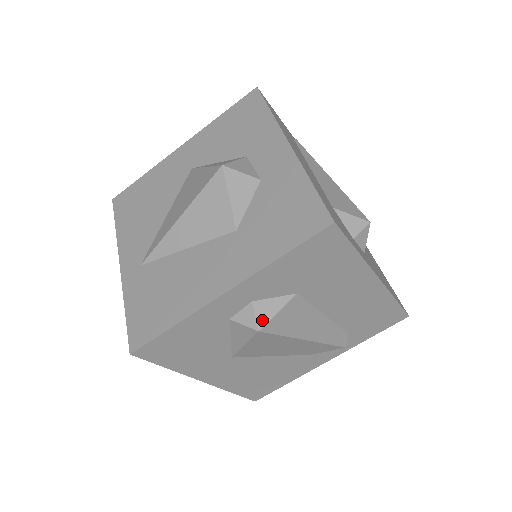
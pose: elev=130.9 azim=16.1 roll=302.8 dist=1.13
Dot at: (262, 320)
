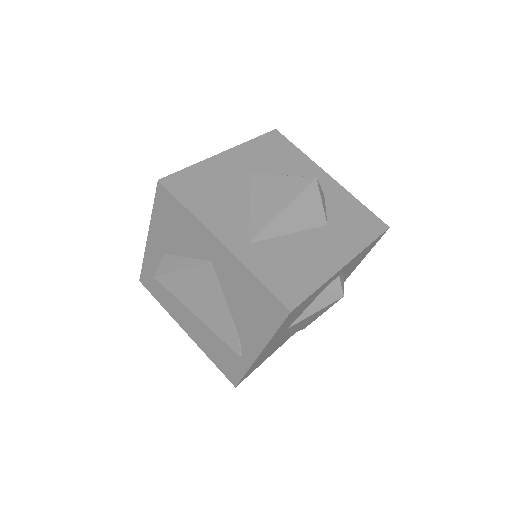
Dot at: (343, 289)
